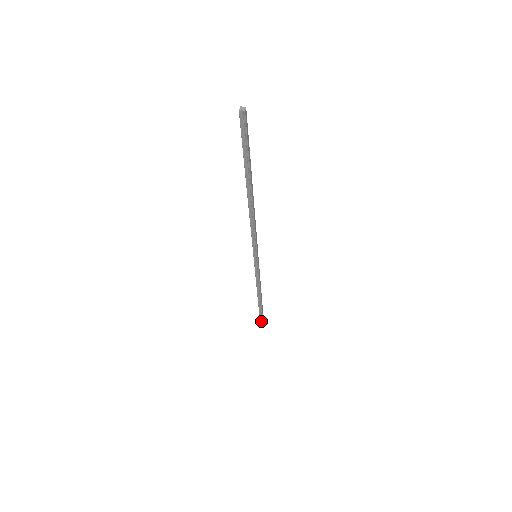
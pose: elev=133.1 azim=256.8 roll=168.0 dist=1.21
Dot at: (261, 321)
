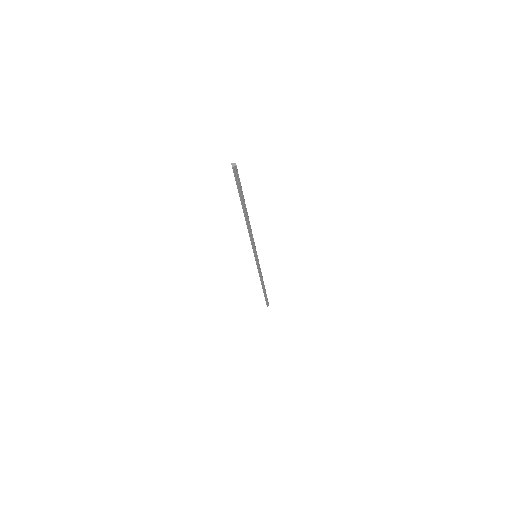
Dot at: (266, 302)
